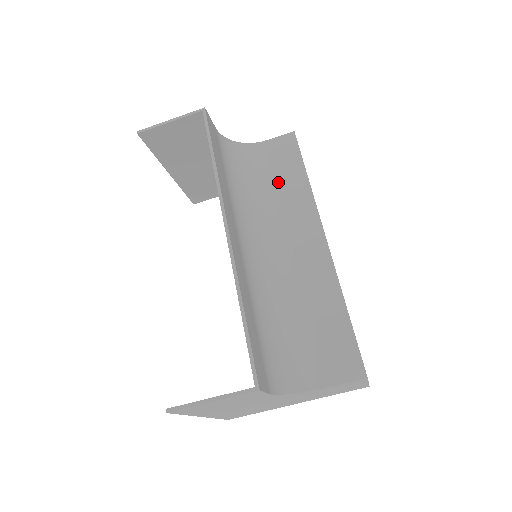
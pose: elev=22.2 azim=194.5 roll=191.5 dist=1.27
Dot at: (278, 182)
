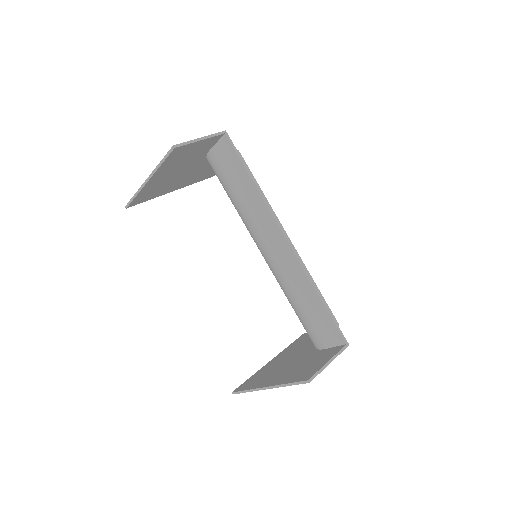
Dot at: occluded
